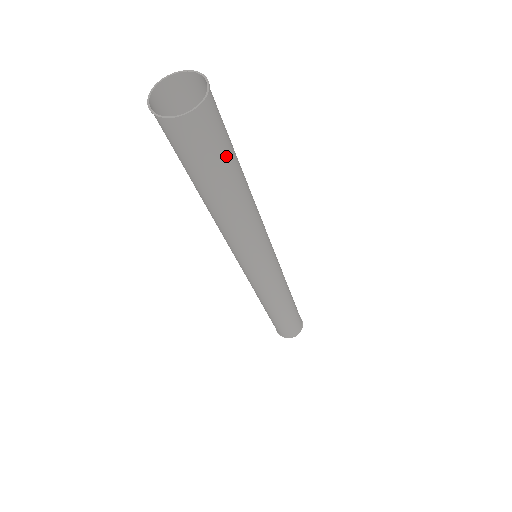
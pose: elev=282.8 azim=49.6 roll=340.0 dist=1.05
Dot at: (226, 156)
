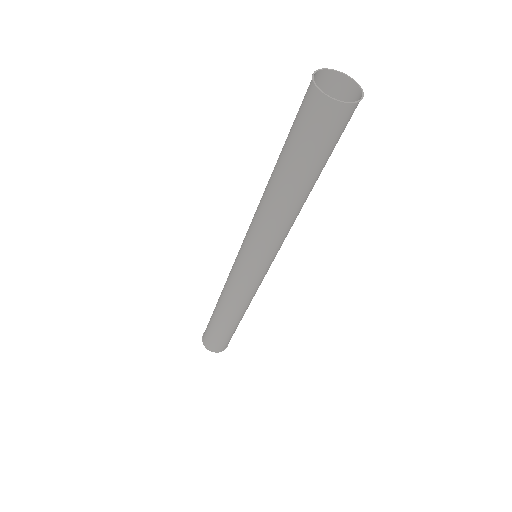
Dot at: (318, 156)
